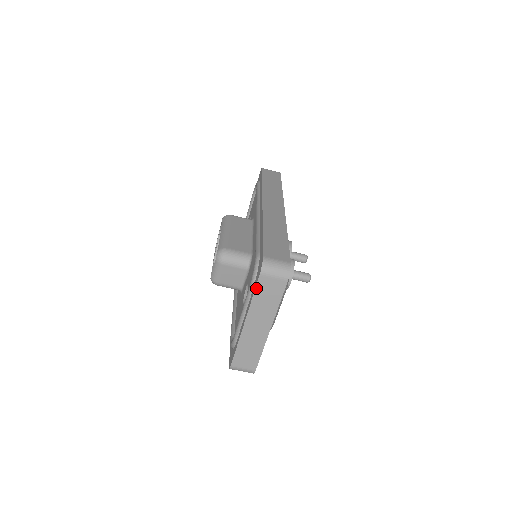
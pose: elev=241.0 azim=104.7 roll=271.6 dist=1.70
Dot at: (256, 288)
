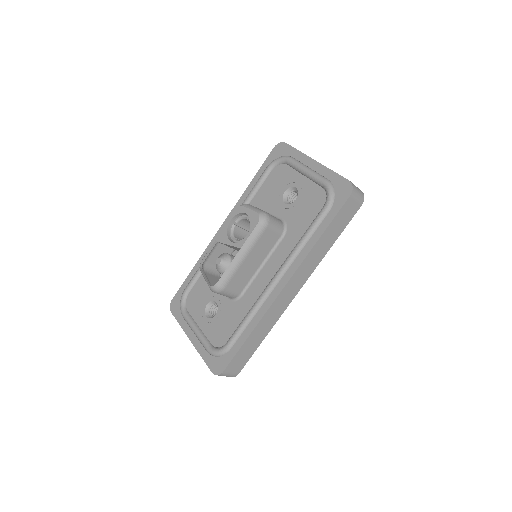
Dot at: (206, 364)
